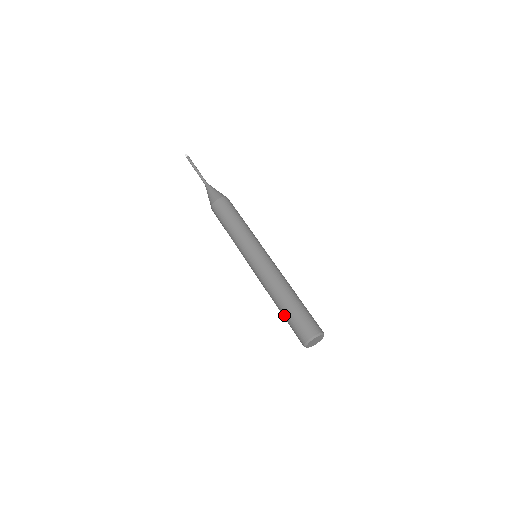
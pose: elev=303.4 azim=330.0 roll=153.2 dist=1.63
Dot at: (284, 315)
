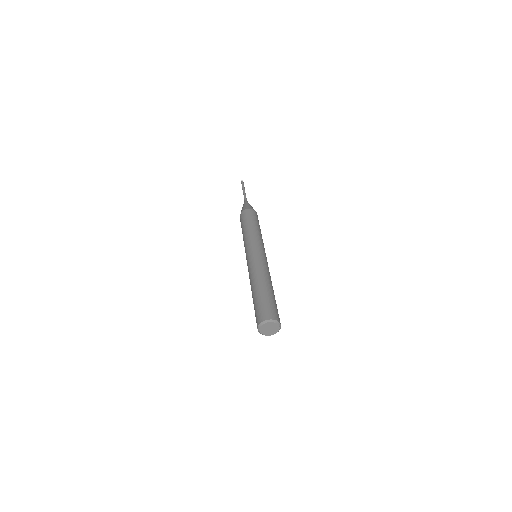
Dot at: (258, 296)
